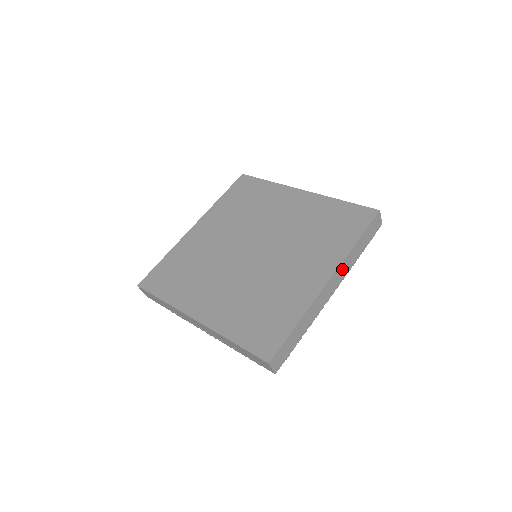
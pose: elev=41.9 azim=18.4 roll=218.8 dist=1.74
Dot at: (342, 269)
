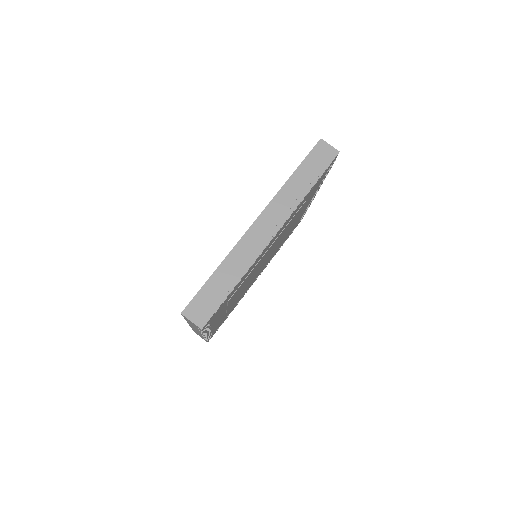
Dot at: occluded
